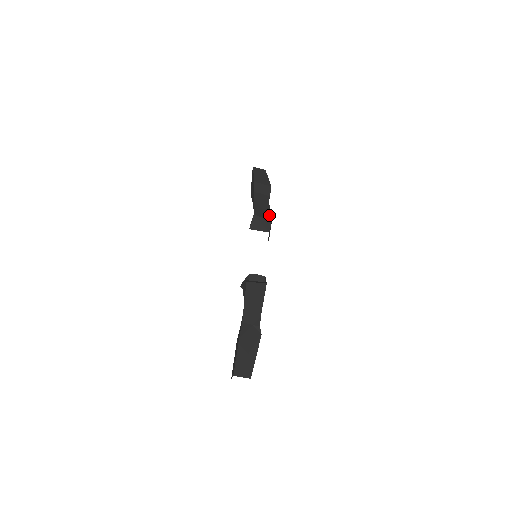
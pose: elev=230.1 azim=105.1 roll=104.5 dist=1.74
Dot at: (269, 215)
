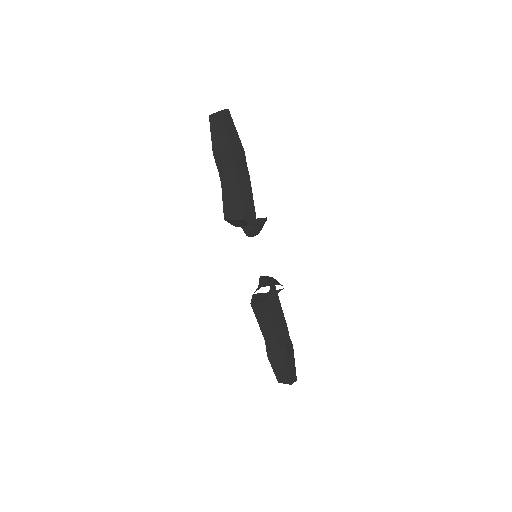
Dot at: (240, 209)
